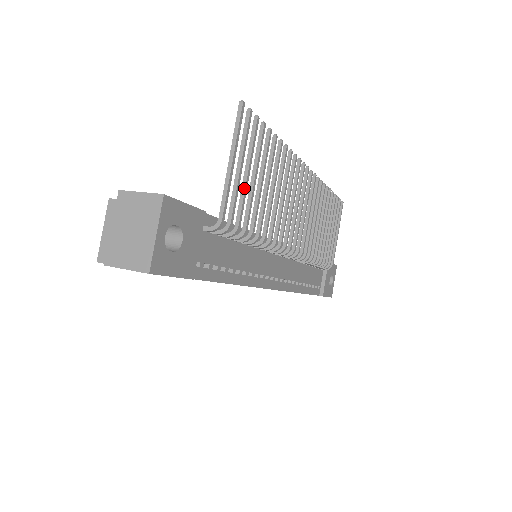
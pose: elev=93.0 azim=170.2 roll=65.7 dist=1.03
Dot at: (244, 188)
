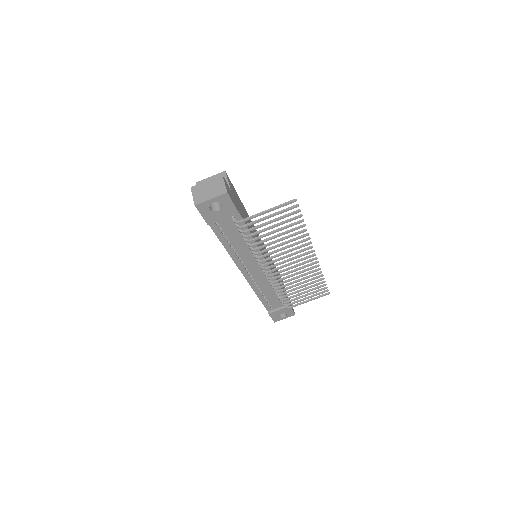
Dot at: (264, 224)
